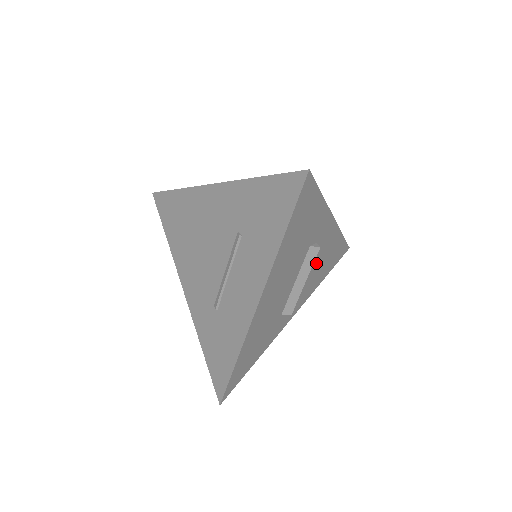
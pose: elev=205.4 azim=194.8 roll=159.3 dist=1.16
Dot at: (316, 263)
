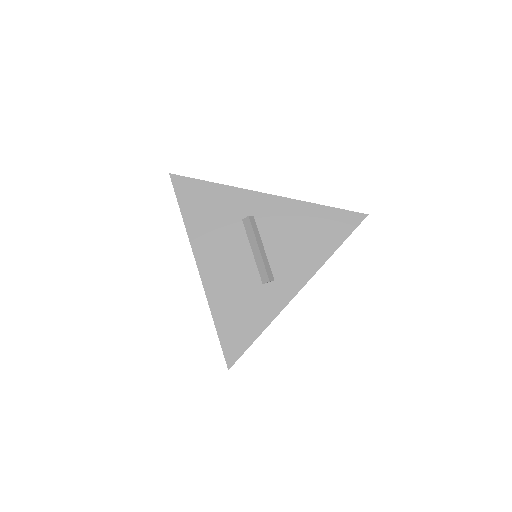
Dot at: (283, 234)
